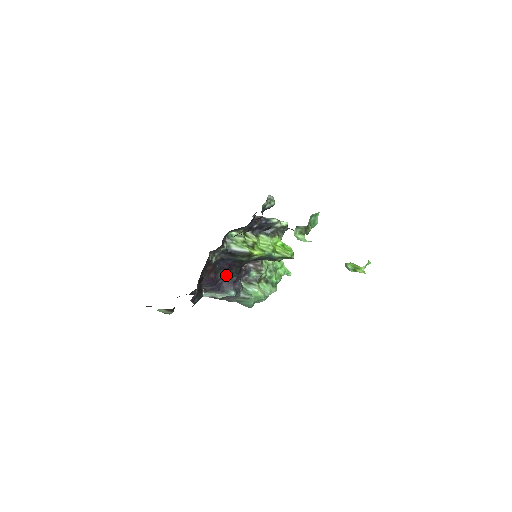
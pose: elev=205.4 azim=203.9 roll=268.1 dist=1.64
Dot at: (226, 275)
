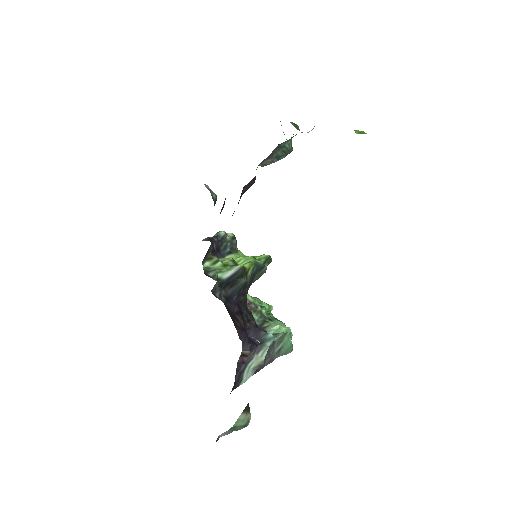
Dot at: occluded
